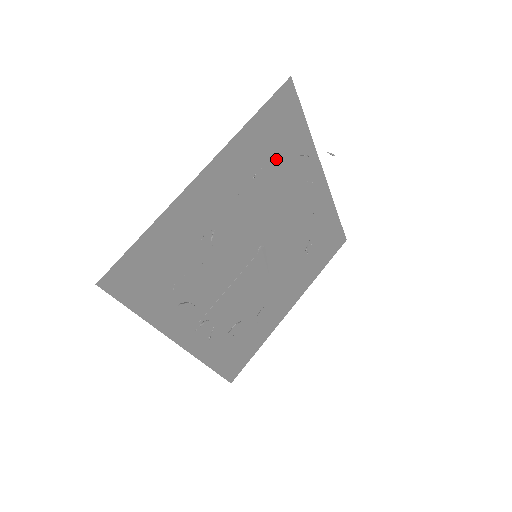
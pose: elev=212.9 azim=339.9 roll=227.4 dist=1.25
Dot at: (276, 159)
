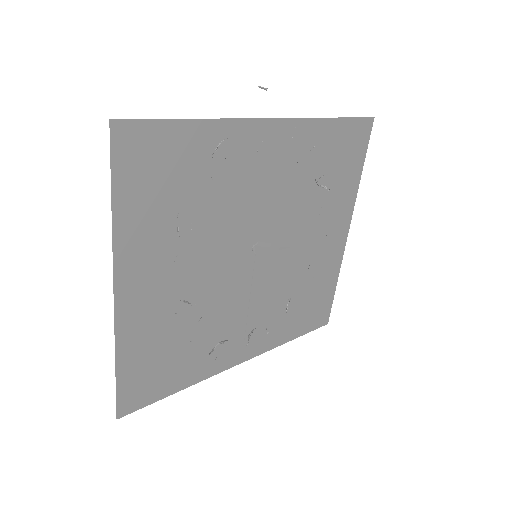
Dot at: (187, 188)
